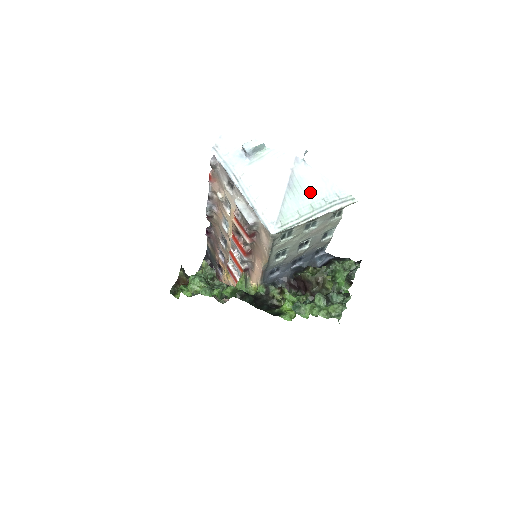
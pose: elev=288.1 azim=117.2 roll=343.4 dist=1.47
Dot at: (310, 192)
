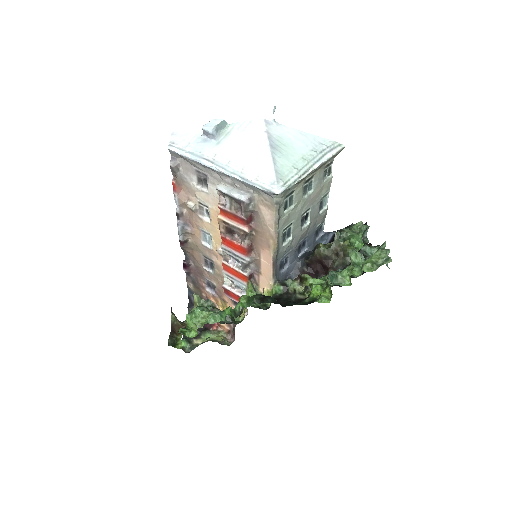
Dot at: (296, 147)
